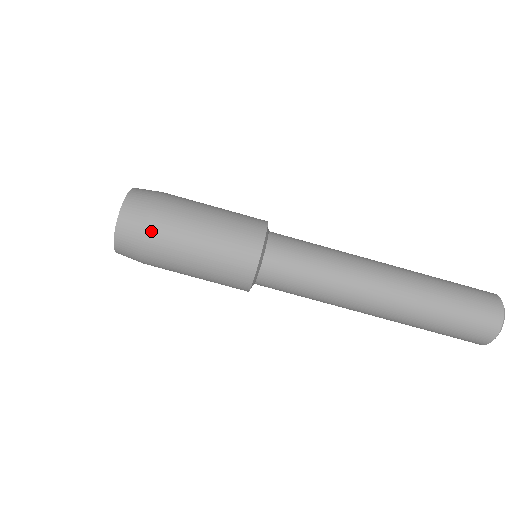
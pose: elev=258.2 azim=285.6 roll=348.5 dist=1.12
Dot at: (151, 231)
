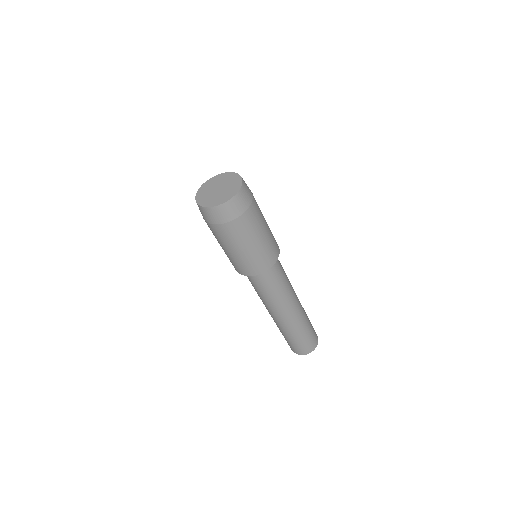
Dot at: (242, 219)
